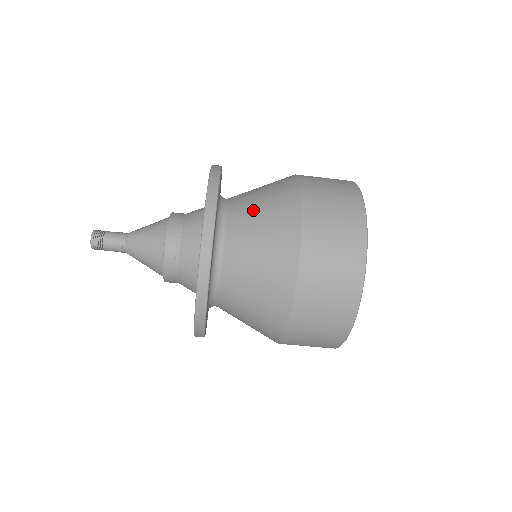
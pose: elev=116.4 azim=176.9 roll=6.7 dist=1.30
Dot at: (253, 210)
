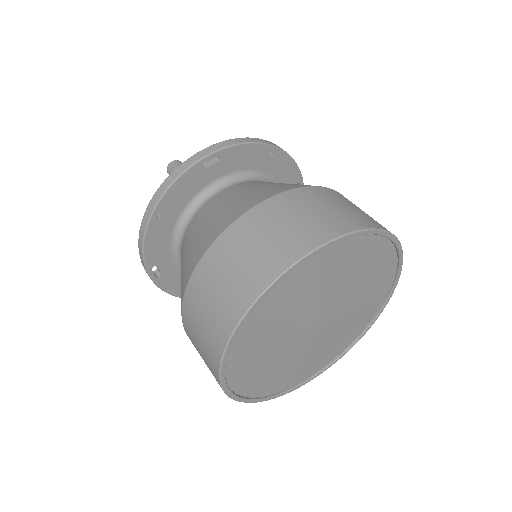
Dot at: (198, 226)
